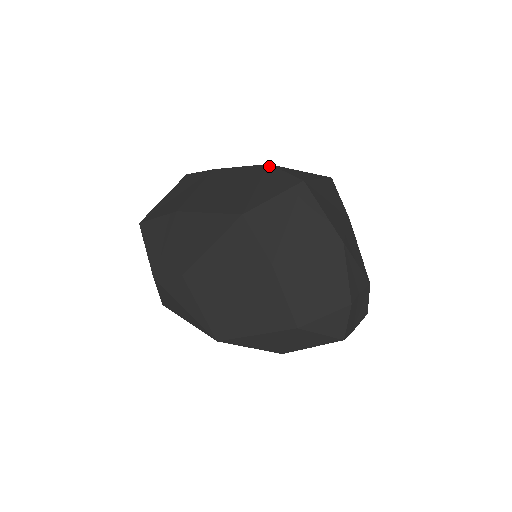
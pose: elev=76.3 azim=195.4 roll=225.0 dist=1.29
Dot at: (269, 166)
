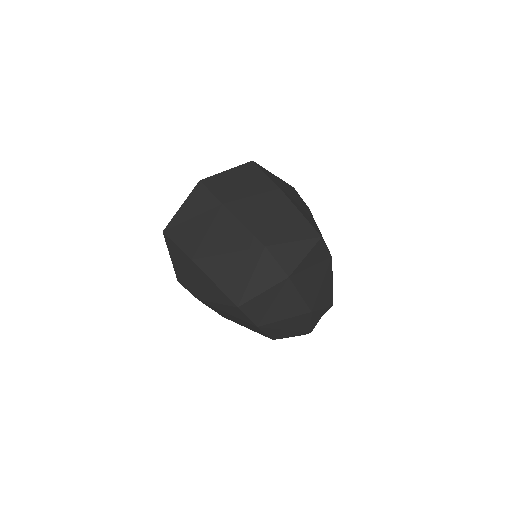
Dot at: (265, 250)
